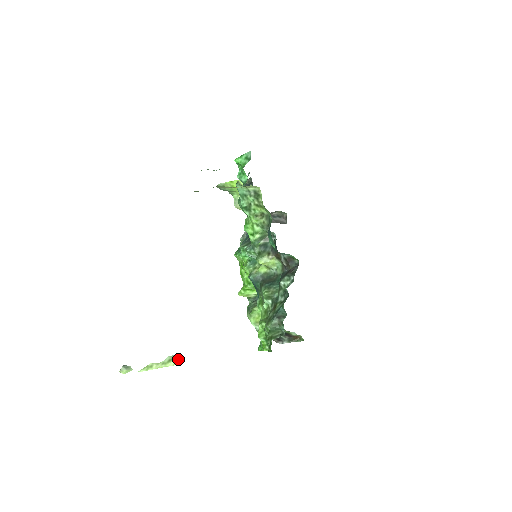
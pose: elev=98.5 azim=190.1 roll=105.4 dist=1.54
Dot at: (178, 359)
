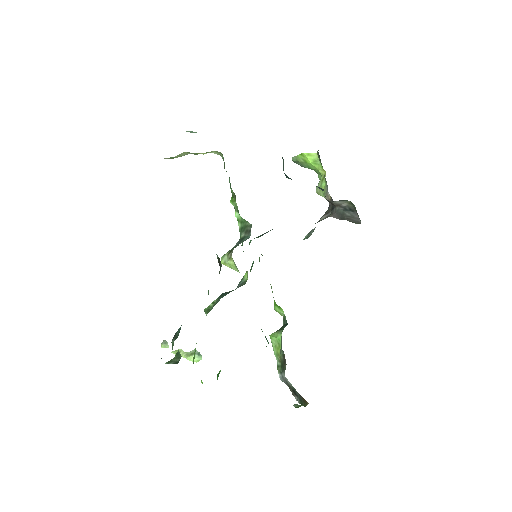
Dot at: (198, 357)
